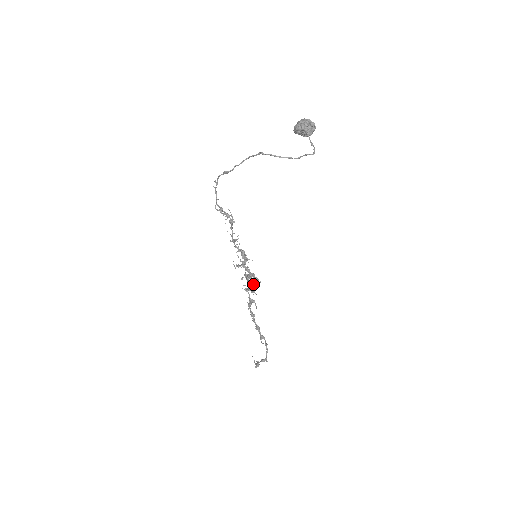
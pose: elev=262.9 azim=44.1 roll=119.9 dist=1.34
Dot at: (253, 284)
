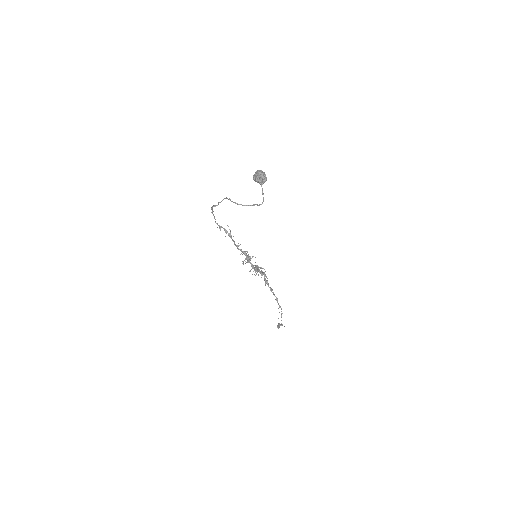
Dot at: occluded
